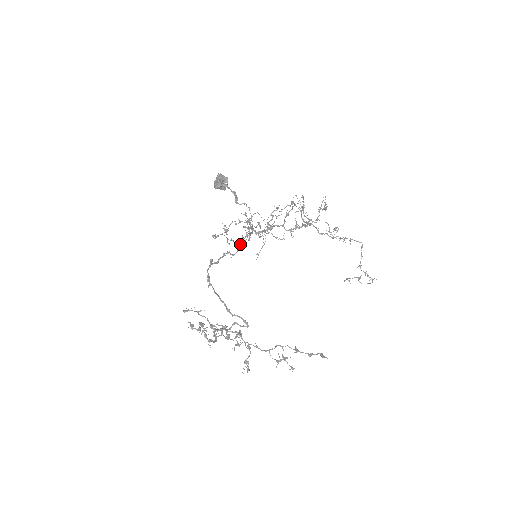
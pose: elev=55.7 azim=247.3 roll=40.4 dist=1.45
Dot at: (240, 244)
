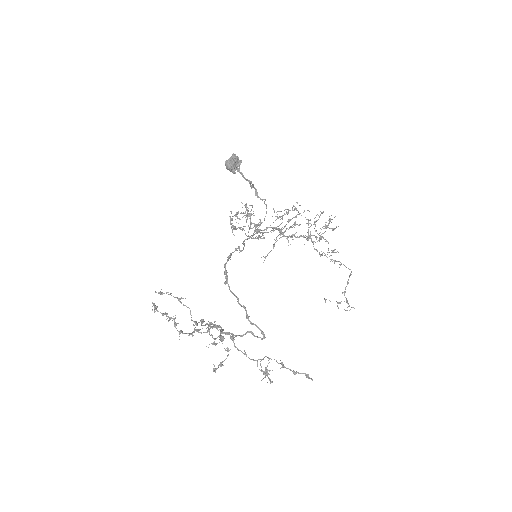
Dot at: occluded
